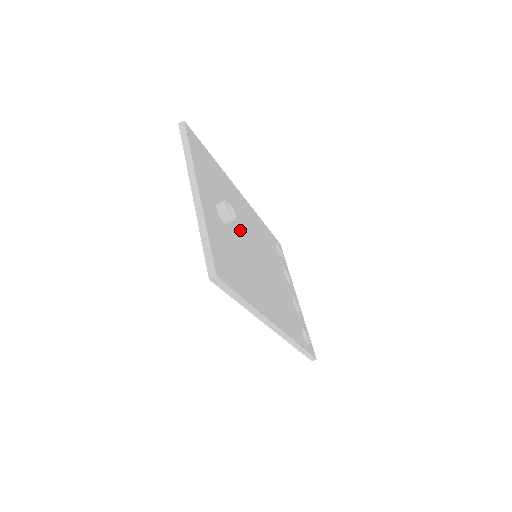
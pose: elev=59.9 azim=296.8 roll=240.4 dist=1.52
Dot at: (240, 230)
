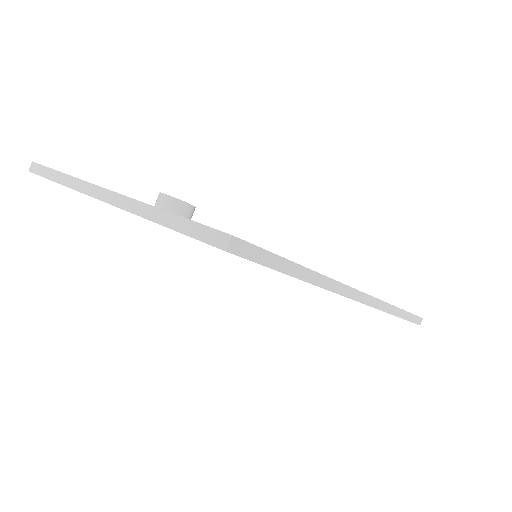
Dot at: occluded
